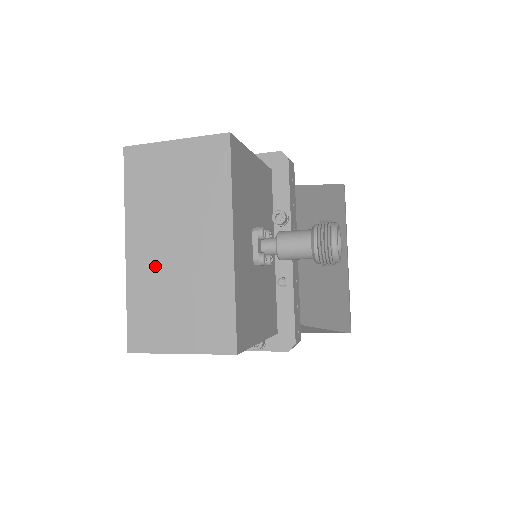
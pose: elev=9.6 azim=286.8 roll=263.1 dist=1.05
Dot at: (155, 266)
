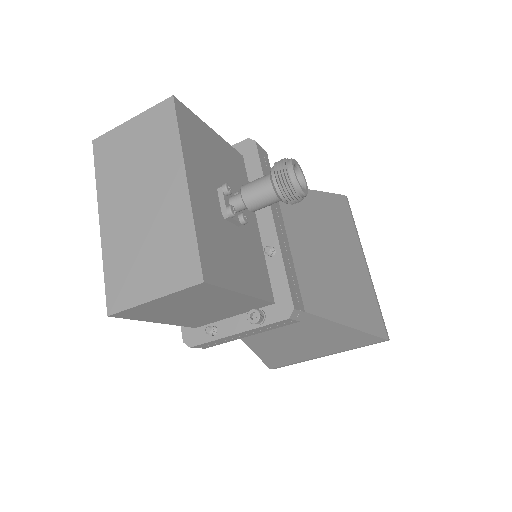
Dot at: (124, 228)
